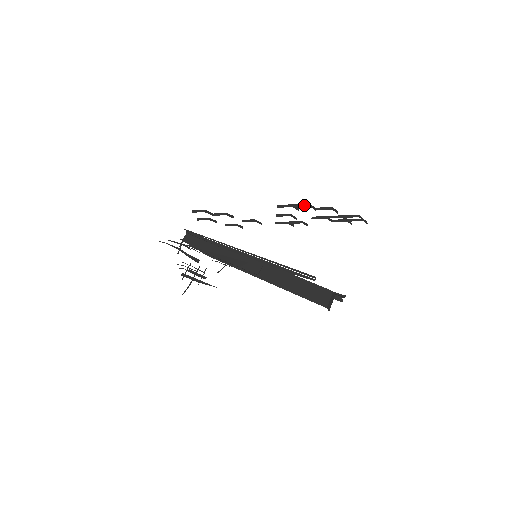
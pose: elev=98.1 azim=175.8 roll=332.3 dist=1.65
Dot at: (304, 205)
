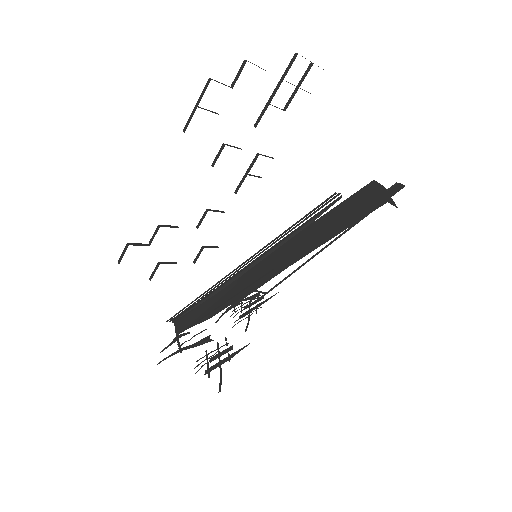
Dot at: (206, 87)
